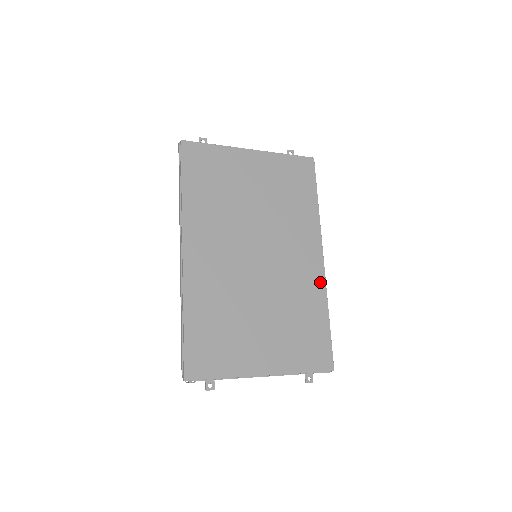
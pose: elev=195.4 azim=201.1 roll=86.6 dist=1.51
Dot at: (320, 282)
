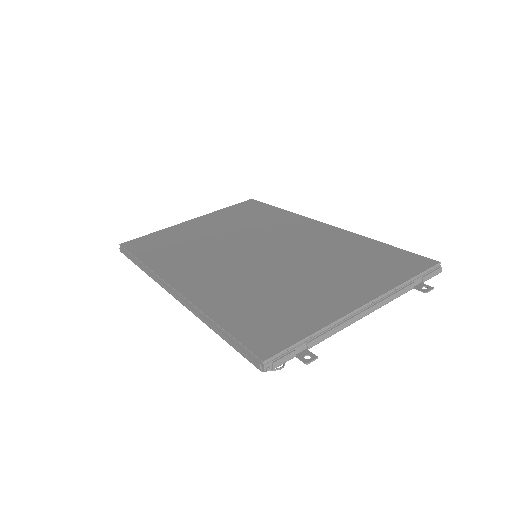
Dot at: (340, 233)
